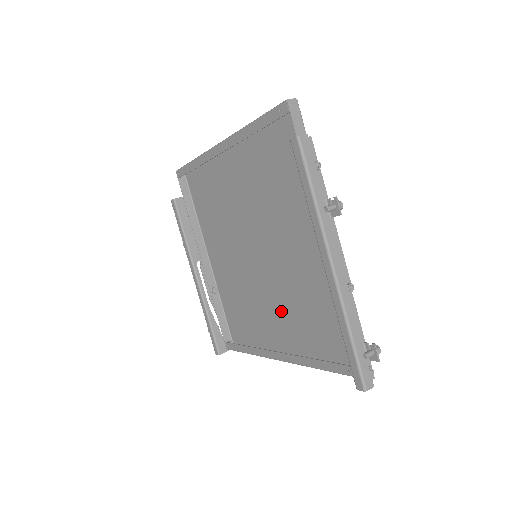
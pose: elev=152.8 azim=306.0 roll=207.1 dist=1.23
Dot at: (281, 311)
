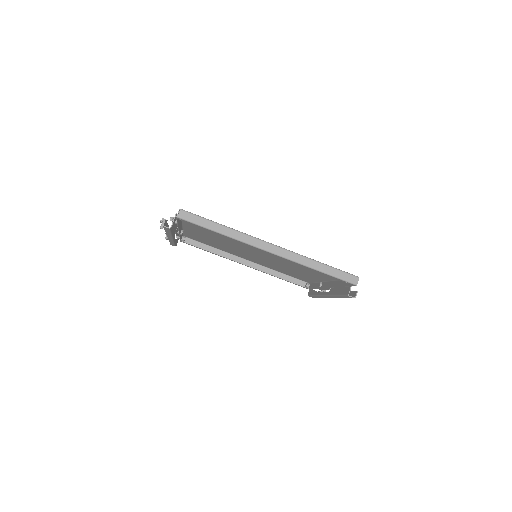
Dot at: (259, 260)
